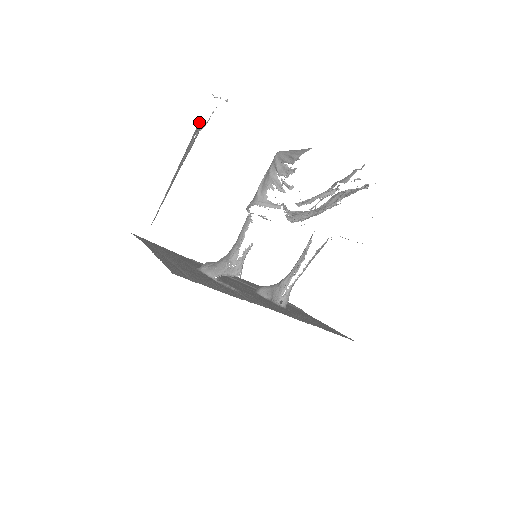
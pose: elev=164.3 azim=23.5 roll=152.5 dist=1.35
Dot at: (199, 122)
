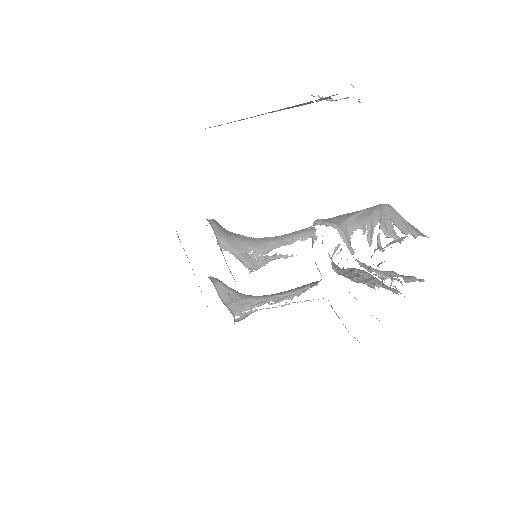
Dot at: (336, 94)
